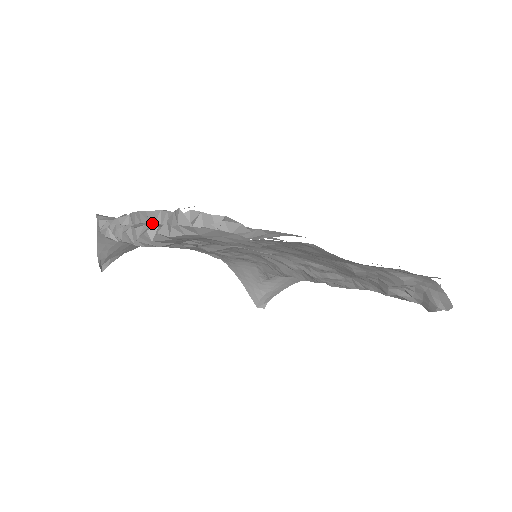
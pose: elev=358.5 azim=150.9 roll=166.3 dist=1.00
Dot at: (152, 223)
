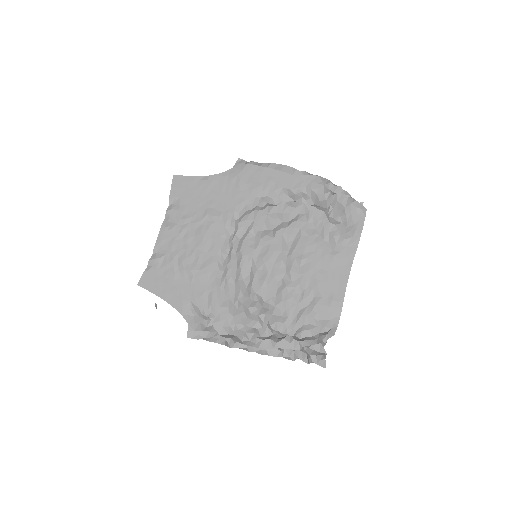
Dot at: occluded
